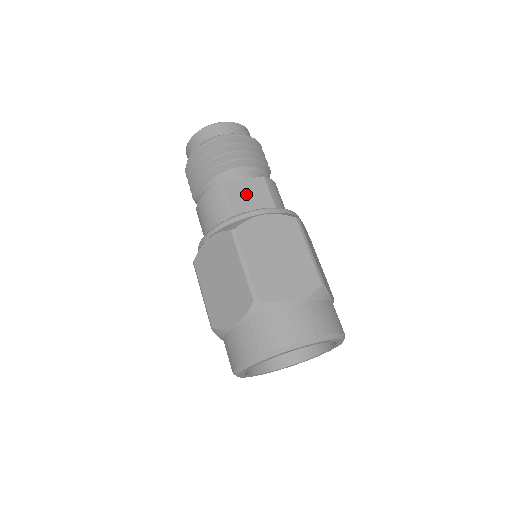
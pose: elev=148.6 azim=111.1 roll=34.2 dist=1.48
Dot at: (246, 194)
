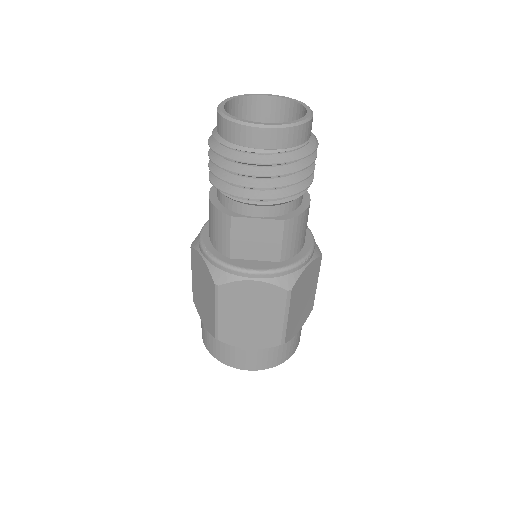
Dot at: (253, 236)
